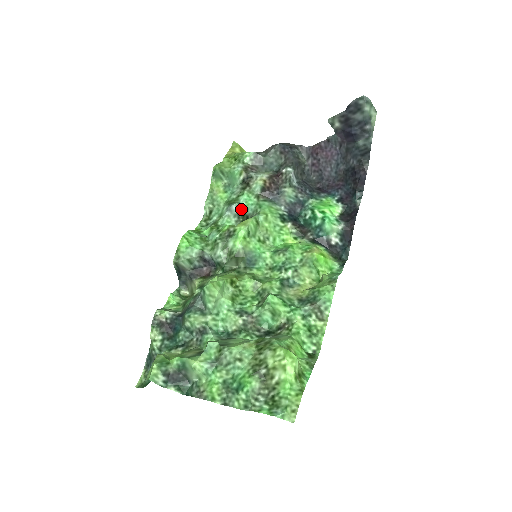
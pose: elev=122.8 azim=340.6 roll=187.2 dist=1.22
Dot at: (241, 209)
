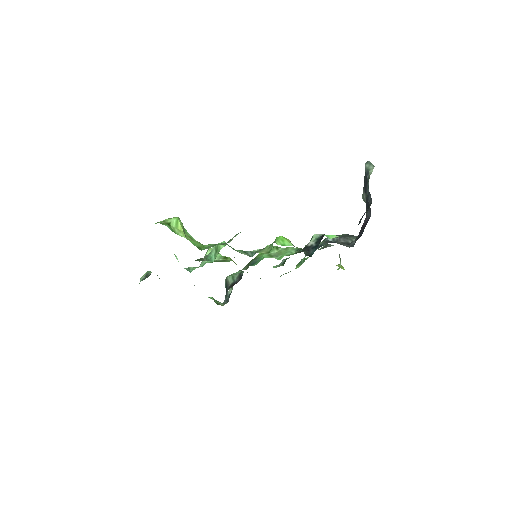
Dot at: occluded
